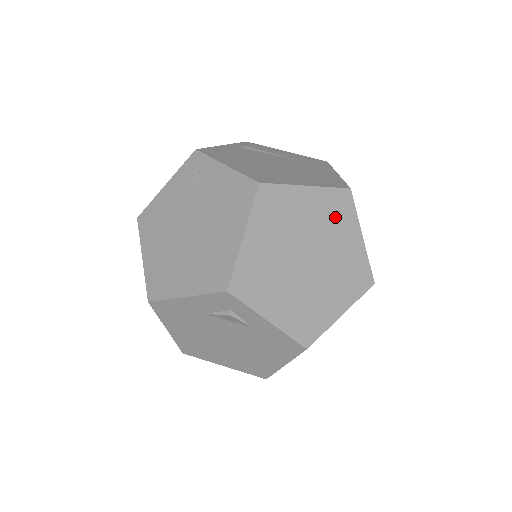
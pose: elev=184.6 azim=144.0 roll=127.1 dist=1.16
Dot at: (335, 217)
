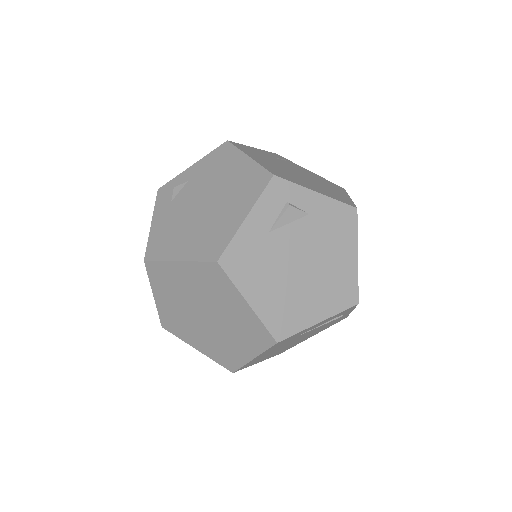
Dot at: (285, 161)
